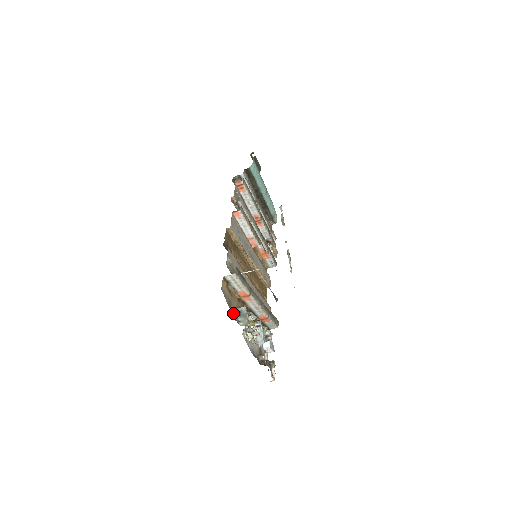
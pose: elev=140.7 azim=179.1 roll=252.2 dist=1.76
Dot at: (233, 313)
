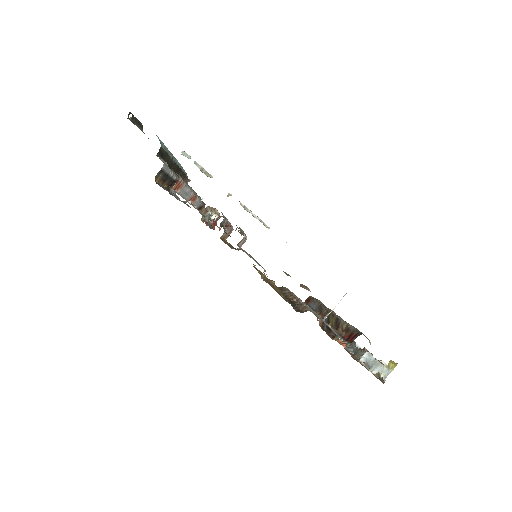
Dot at: occluded
